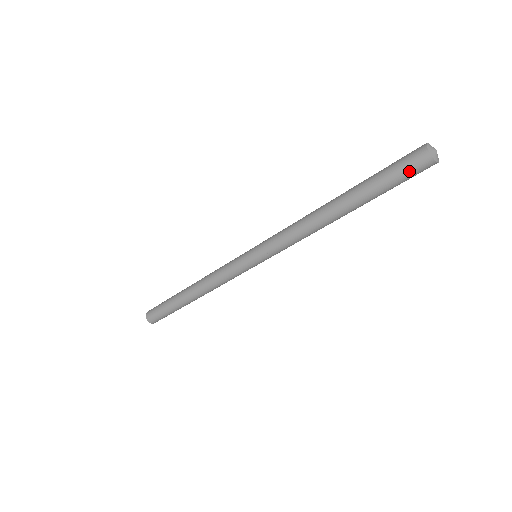
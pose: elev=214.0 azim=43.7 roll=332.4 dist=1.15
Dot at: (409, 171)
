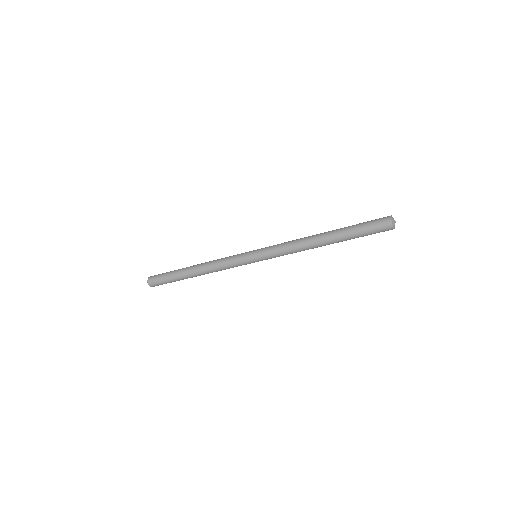
Dot at: (378, 232)
